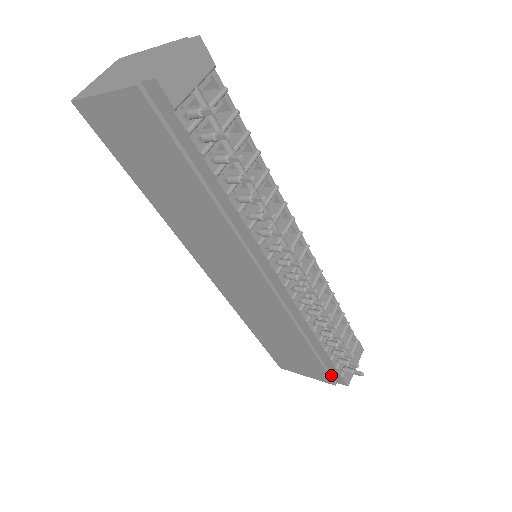
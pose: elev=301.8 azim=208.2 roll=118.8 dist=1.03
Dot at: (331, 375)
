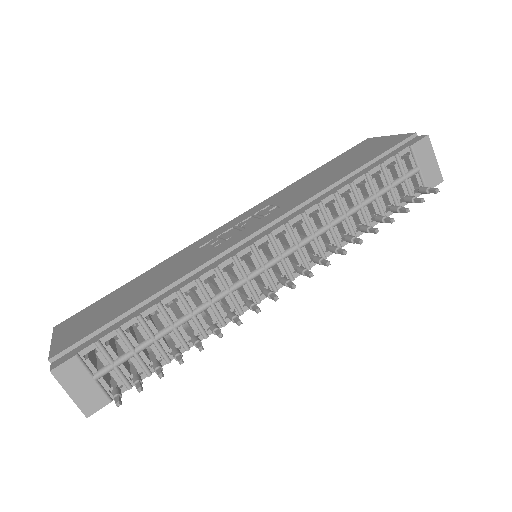
Dot at: occluded
